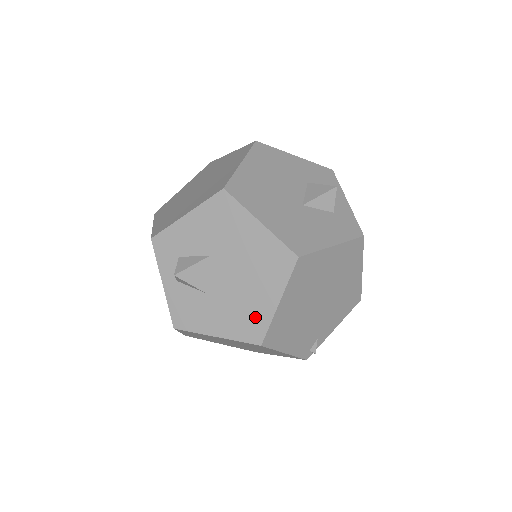
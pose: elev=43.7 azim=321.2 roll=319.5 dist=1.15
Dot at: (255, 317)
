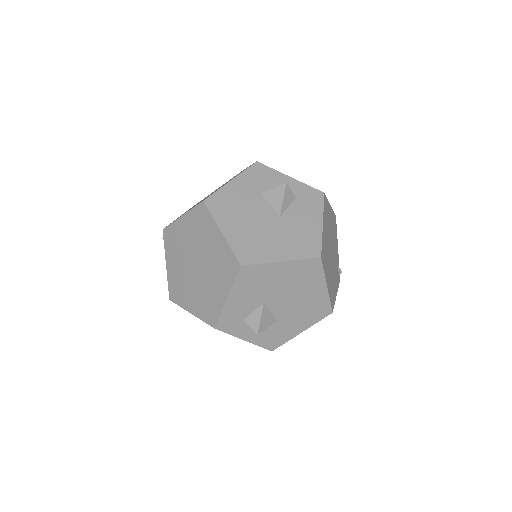
Dot at: (318, 305)
